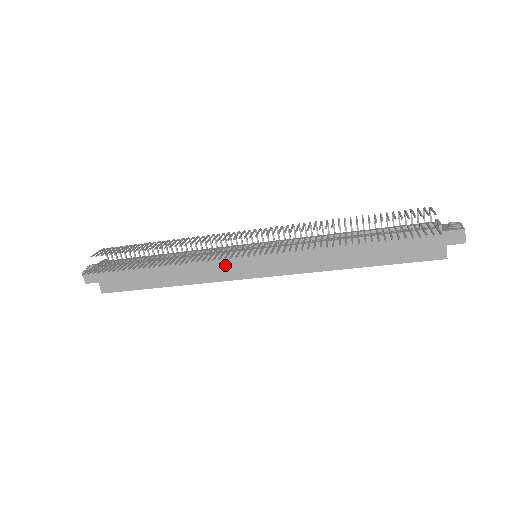
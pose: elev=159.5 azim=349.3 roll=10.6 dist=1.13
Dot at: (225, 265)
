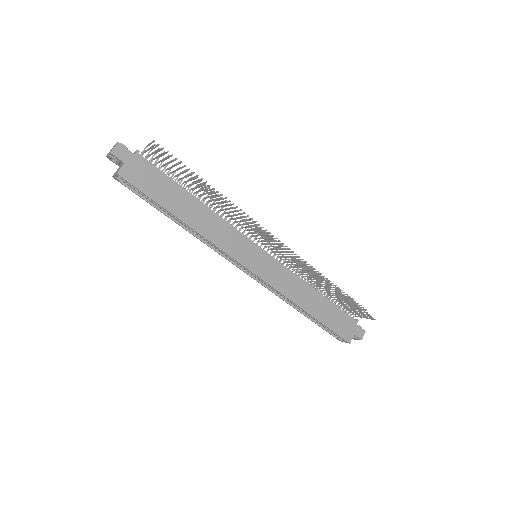
Dot at: (237, 243)
